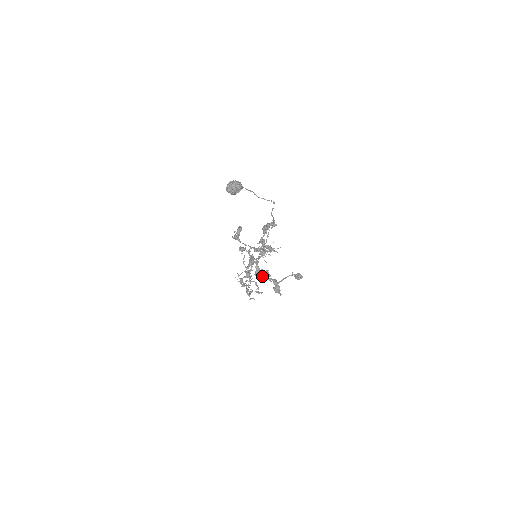
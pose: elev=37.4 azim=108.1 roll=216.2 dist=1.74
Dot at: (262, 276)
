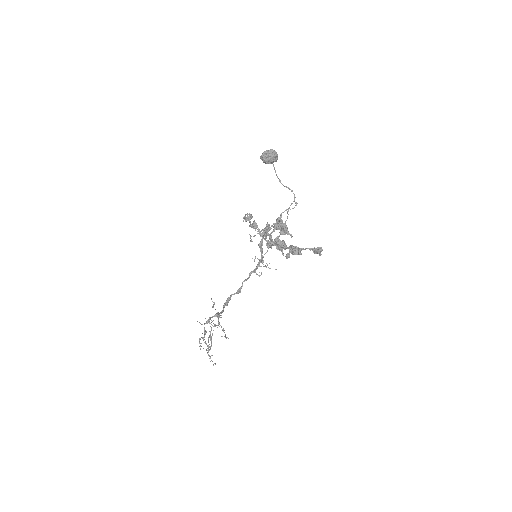
Dot at: (277, 243)
